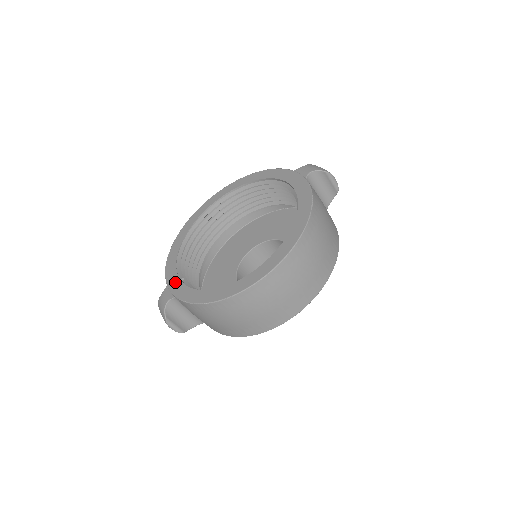
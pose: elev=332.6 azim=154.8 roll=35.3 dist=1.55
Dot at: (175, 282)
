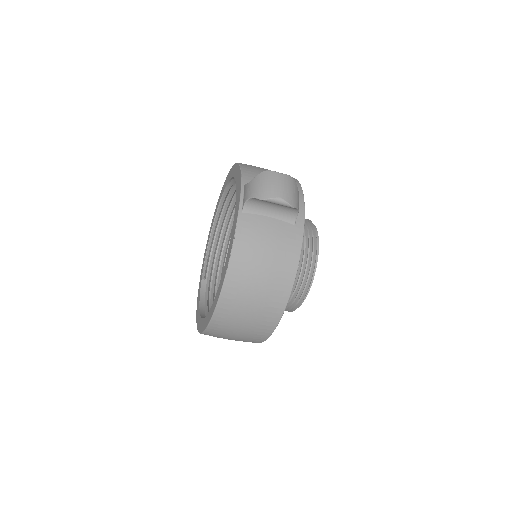
Dot at: (200, 280)
